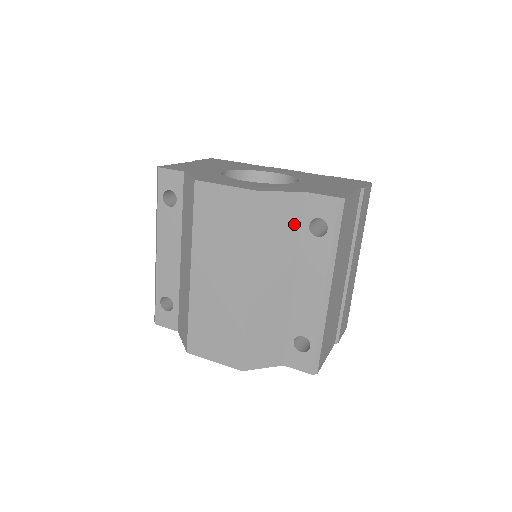
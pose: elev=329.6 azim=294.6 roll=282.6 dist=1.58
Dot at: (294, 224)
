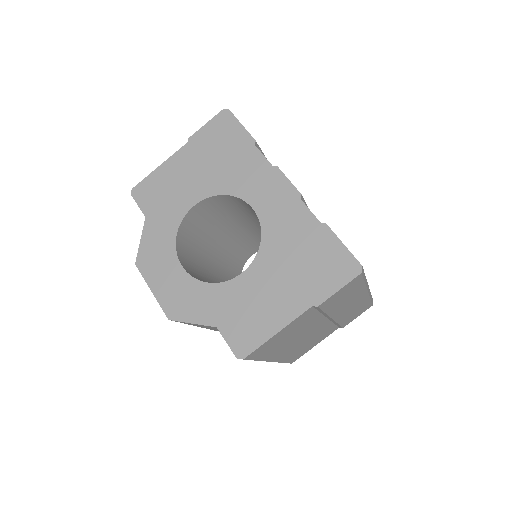
Dot at: occluded
